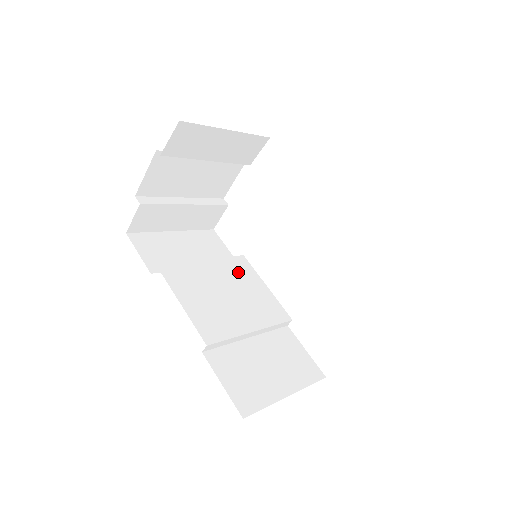
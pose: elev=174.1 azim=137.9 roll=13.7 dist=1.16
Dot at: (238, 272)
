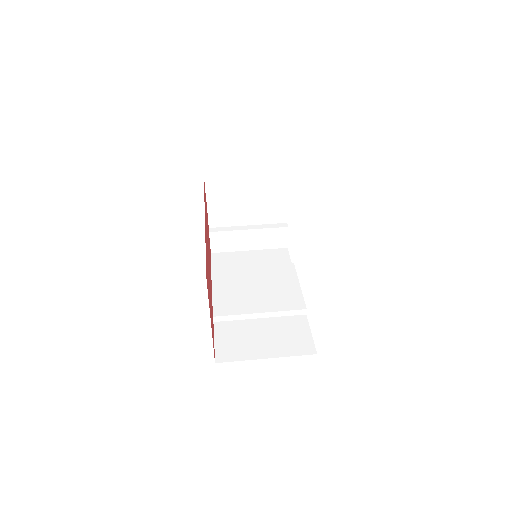
Dot at: (278, 275)
